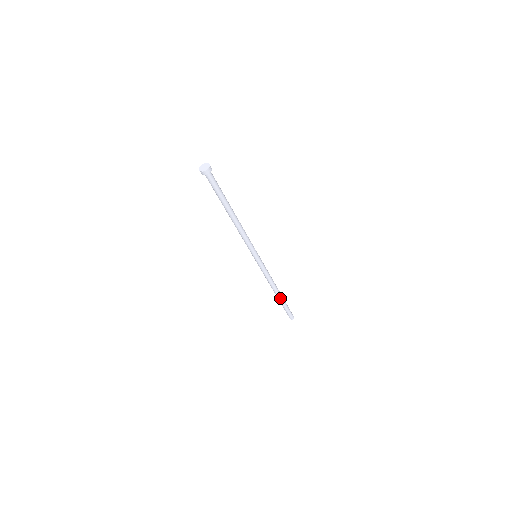
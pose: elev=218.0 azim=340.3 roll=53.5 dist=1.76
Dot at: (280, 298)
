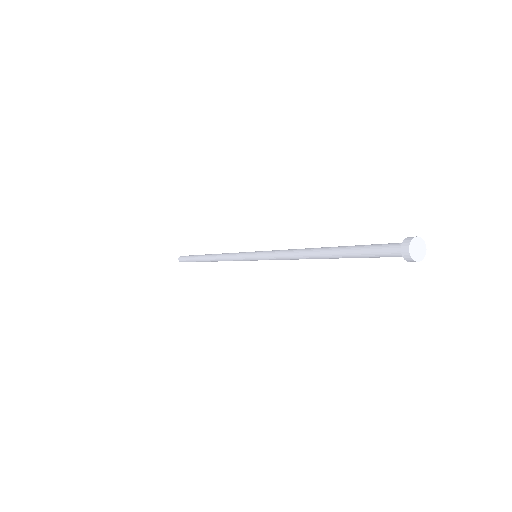
Dot at: (203, 260)
